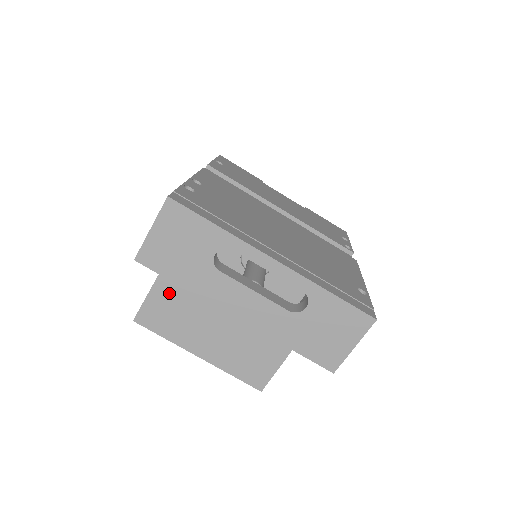
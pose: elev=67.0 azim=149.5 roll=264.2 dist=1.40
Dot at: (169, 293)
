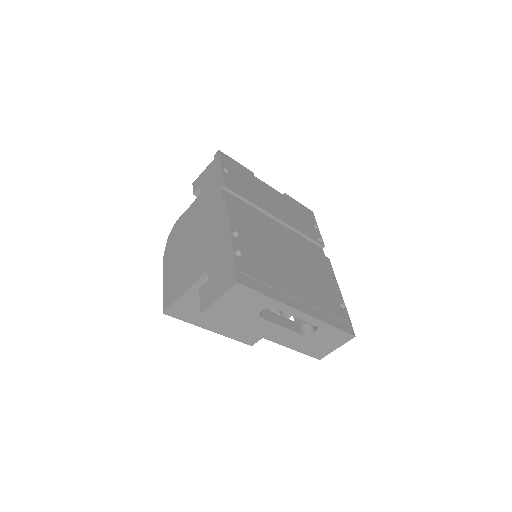
Dot at: (196, 298)
